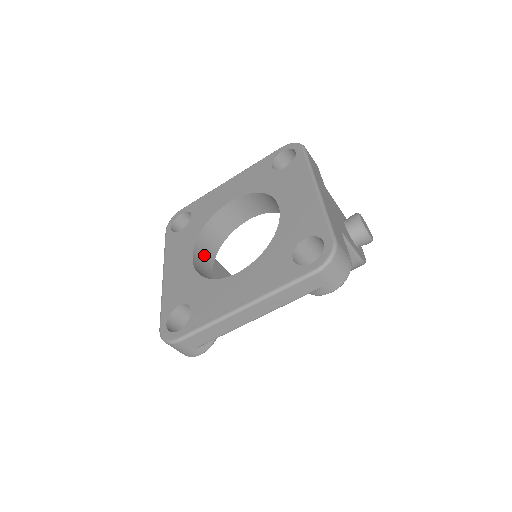
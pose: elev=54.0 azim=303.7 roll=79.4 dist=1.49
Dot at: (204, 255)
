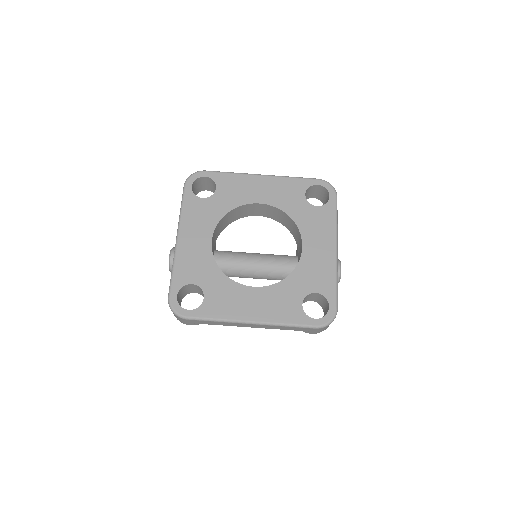
Dot at: (216, 234)
